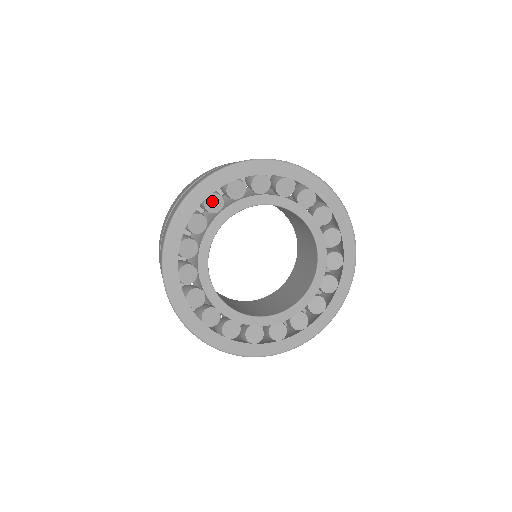
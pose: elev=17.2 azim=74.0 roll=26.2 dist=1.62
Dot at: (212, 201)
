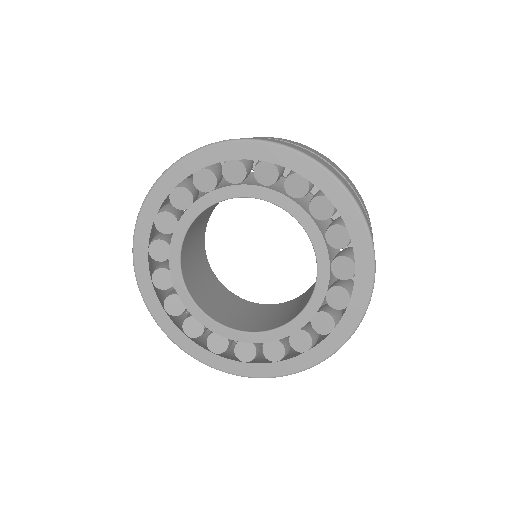
Dot at: (163, 221)
